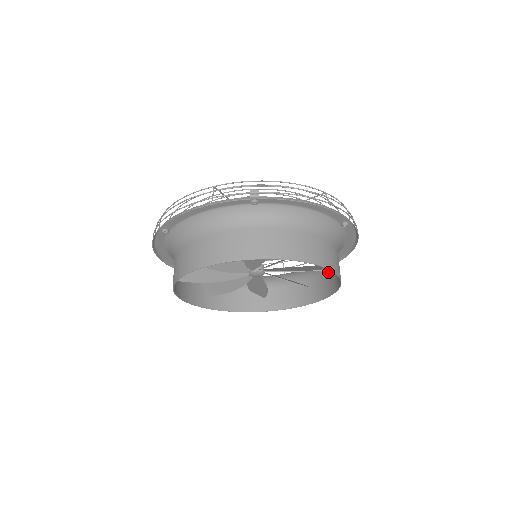
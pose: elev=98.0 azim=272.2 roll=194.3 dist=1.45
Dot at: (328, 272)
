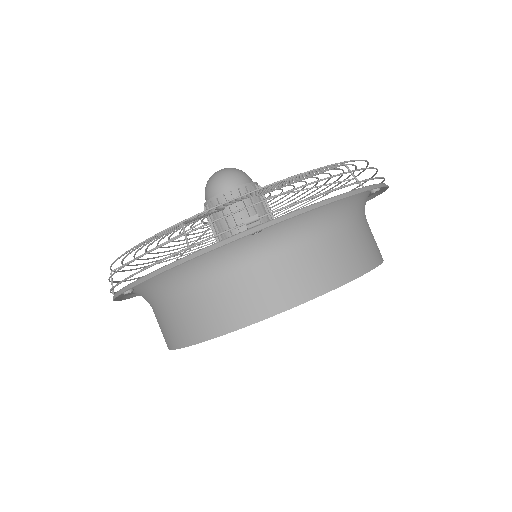
Dot at: occluded
